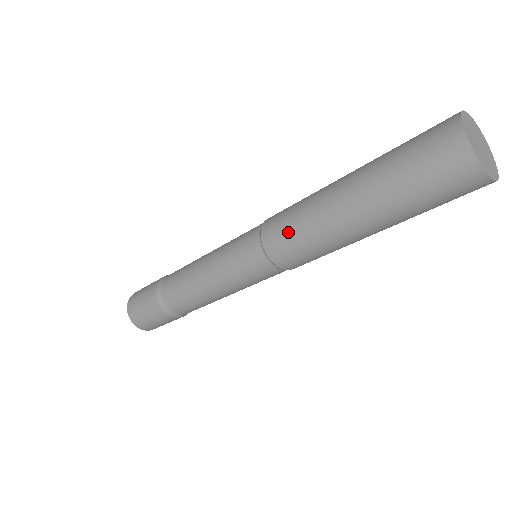
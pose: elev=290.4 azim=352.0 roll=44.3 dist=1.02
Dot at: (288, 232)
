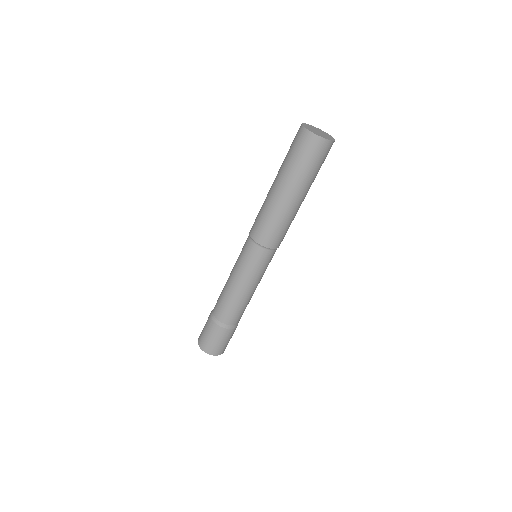
Dot at: (278, 232)
